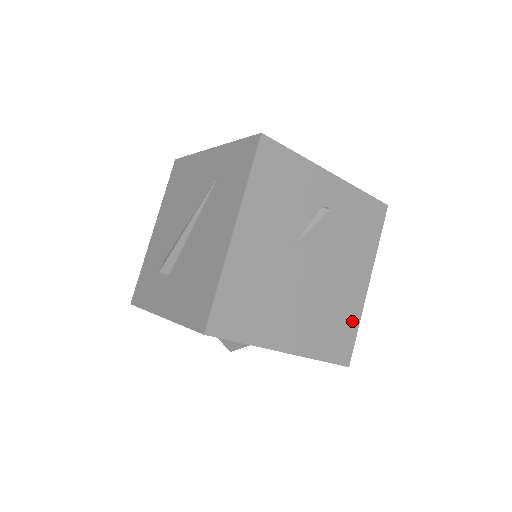
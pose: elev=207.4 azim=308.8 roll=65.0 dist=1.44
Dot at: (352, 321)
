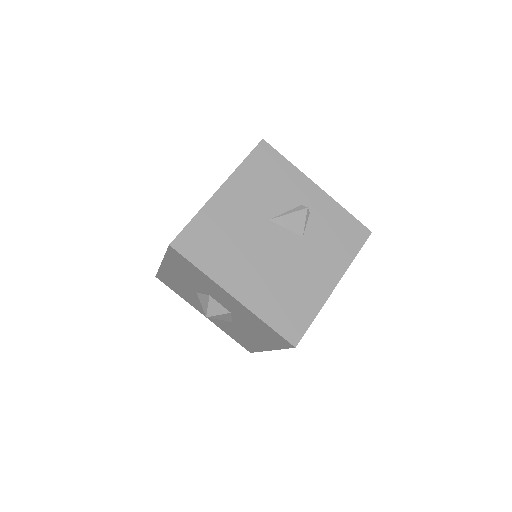
Dot at: (310, 308)
